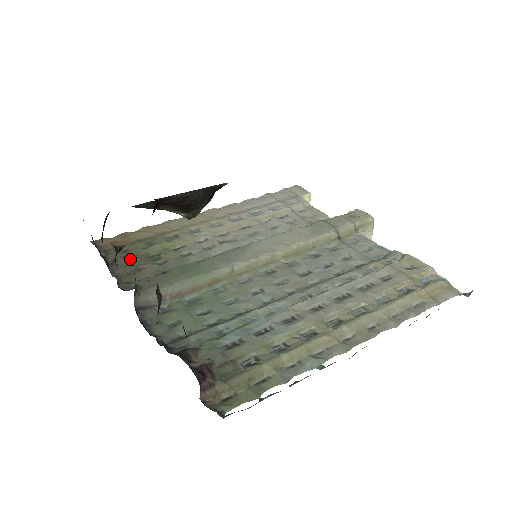
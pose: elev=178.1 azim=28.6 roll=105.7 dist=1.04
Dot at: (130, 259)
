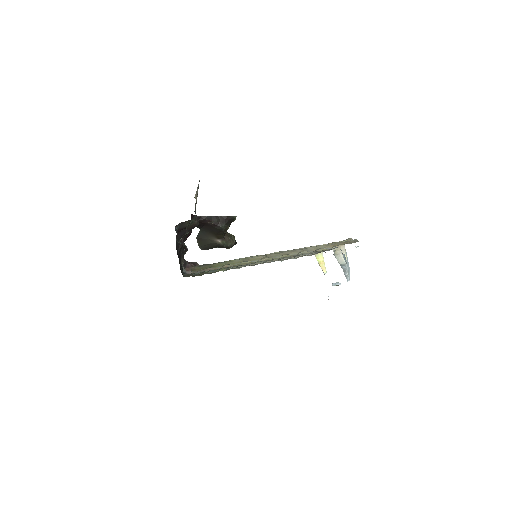
Dot at: occluded
